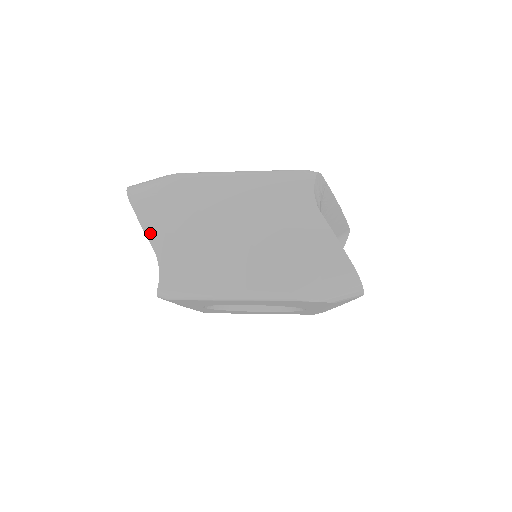
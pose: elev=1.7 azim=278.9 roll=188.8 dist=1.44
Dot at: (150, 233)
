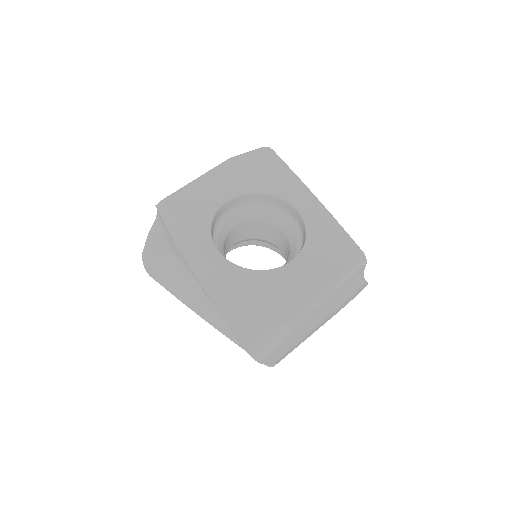
Dot at: occluded
